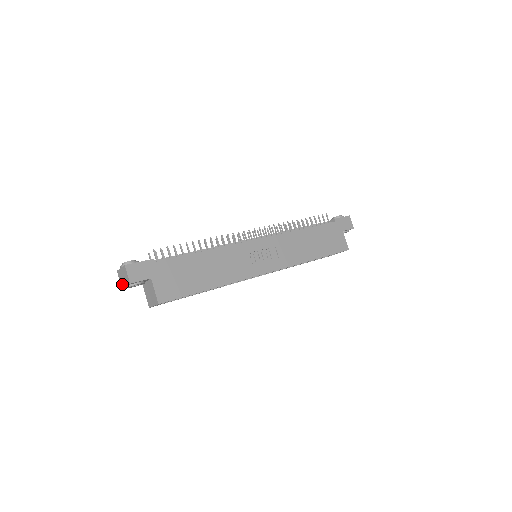
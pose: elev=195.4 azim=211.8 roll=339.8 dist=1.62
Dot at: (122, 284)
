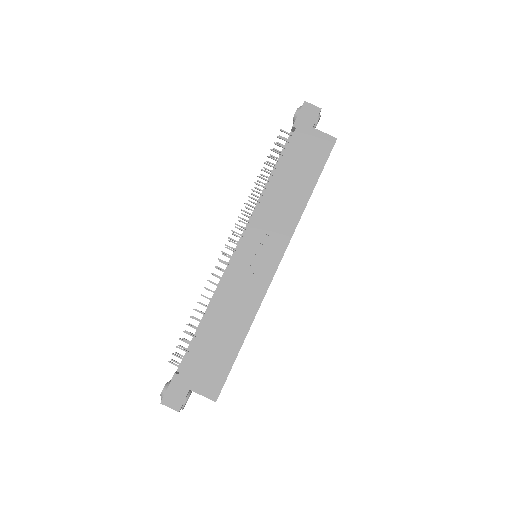
Dot at: occluded
